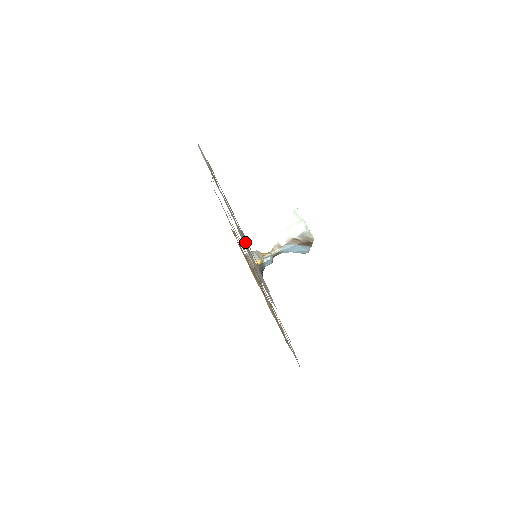
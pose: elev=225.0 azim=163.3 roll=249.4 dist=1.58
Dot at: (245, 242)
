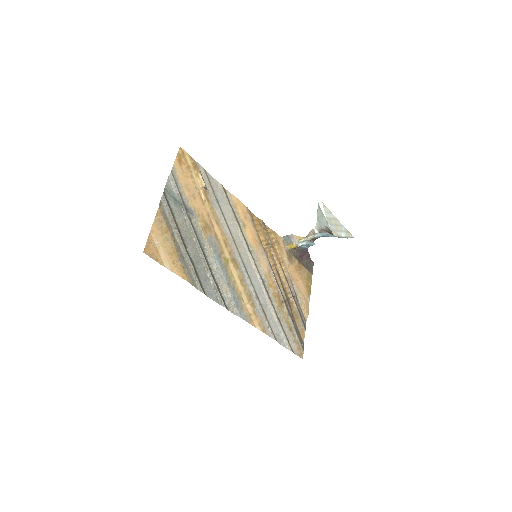
Dot at: (204, 263)
